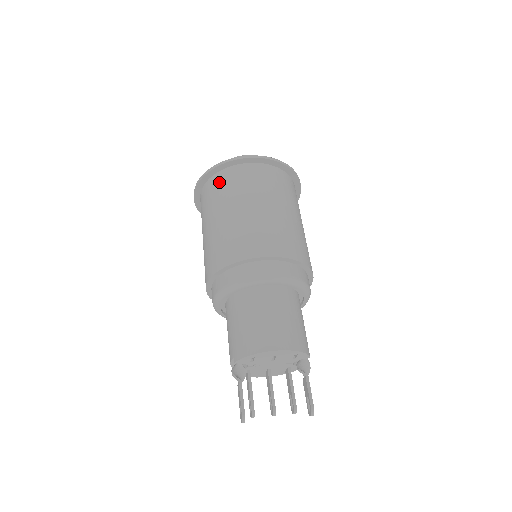
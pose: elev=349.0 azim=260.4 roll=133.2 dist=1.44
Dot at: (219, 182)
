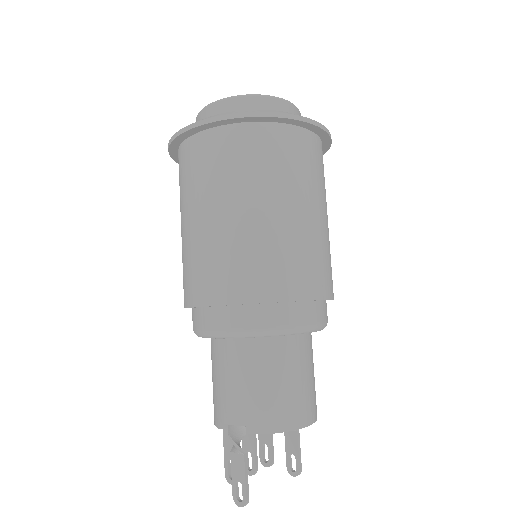
Dot at: (263, 143)
